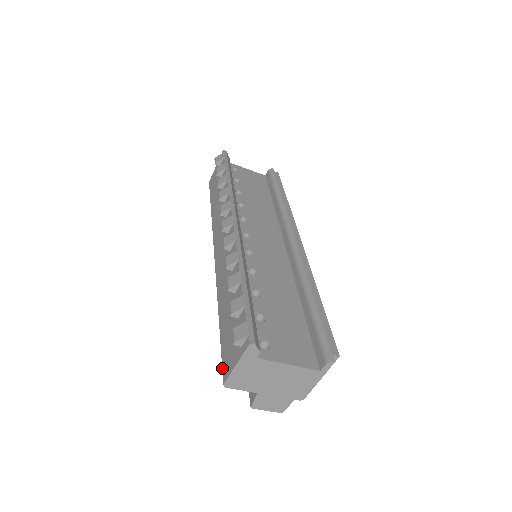
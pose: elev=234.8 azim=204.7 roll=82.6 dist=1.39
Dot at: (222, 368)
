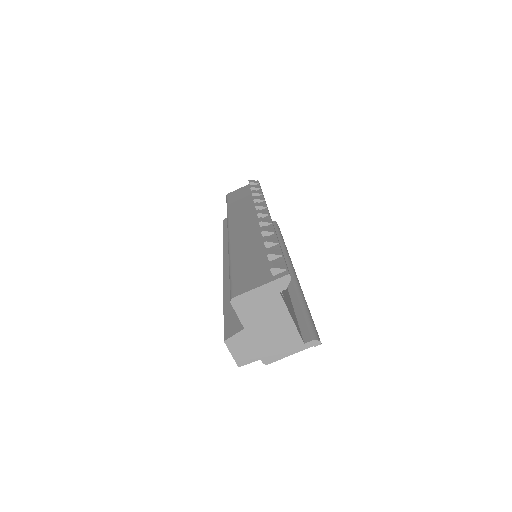
Dot at: (232, 289)
